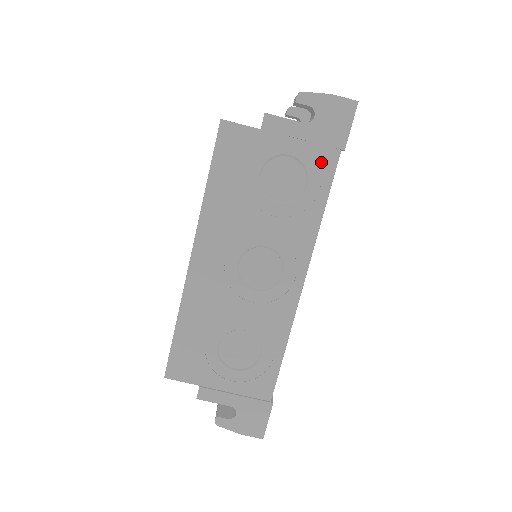
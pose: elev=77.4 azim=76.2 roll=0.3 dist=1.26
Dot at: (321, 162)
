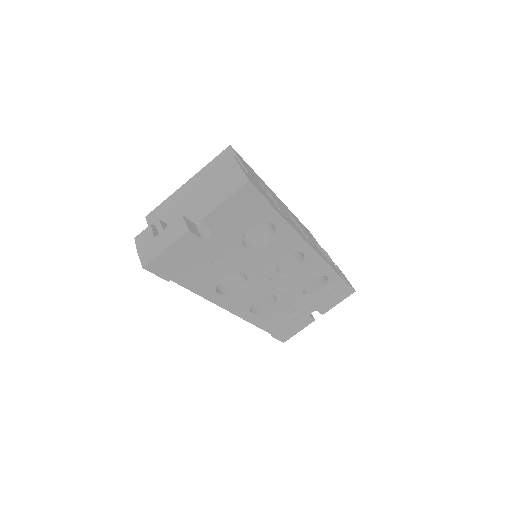
Dot at: (337, 271)
